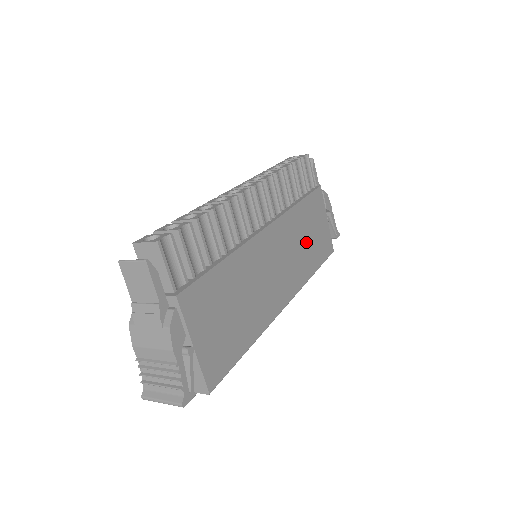
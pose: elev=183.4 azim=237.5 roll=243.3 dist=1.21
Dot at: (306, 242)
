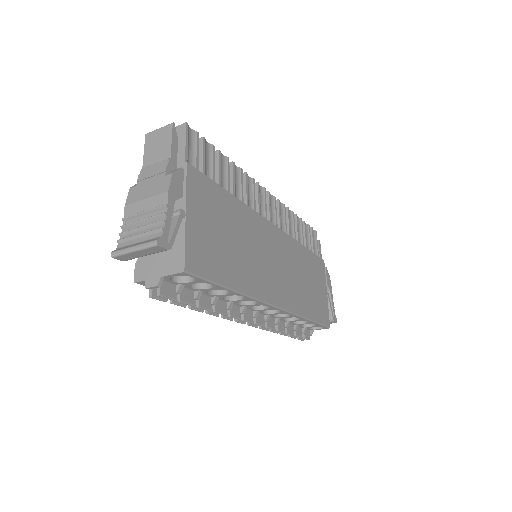
Dot at: (305, 283)
